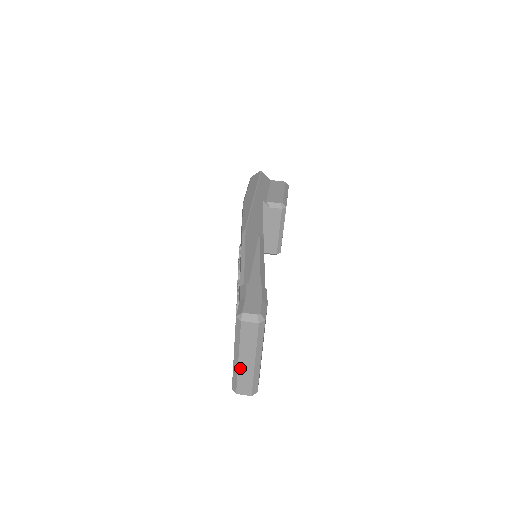
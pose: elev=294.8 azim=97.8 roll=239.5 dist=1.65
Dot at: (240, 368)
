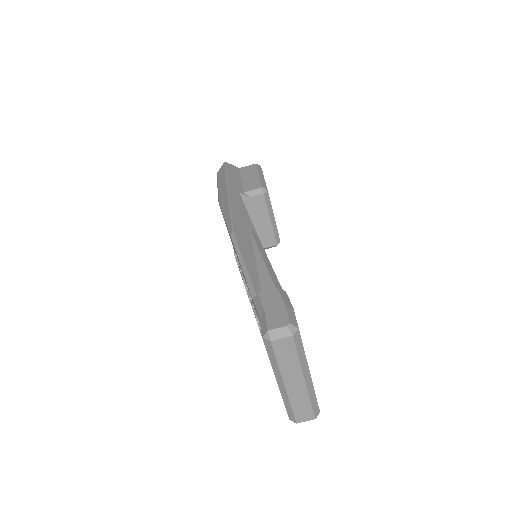
Dot at: (290, 394)
